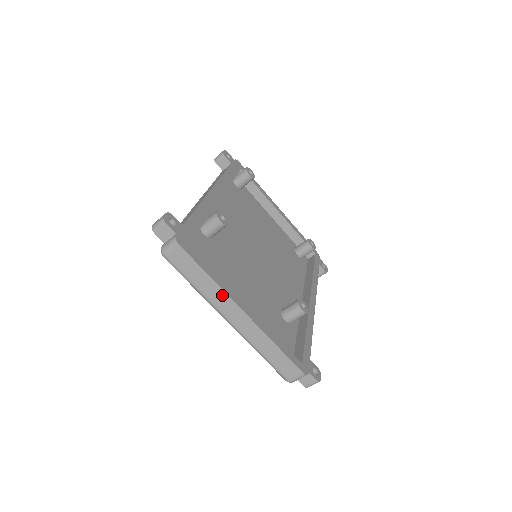
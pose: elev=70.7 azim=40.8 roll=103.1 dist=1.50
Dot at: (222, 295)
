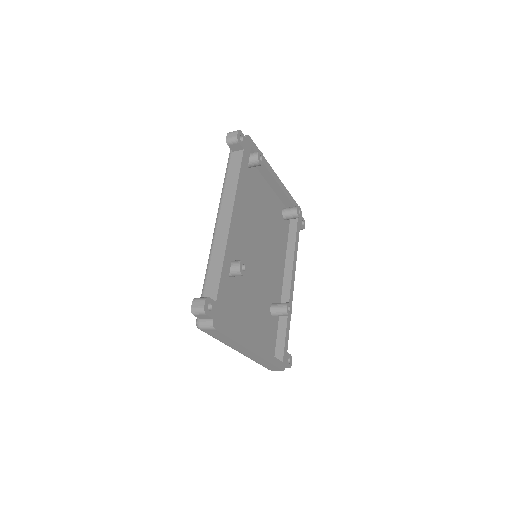
Dot at: (240, 346)
